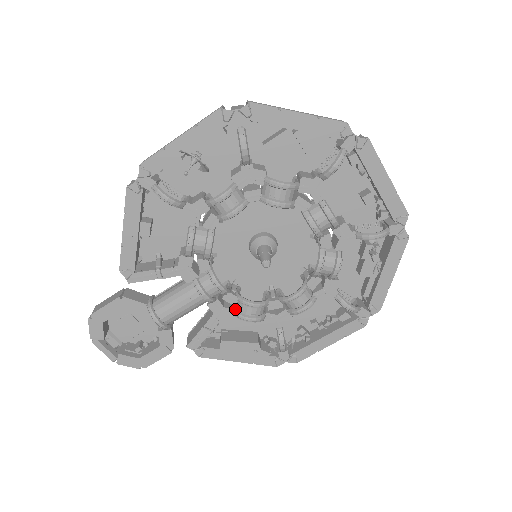
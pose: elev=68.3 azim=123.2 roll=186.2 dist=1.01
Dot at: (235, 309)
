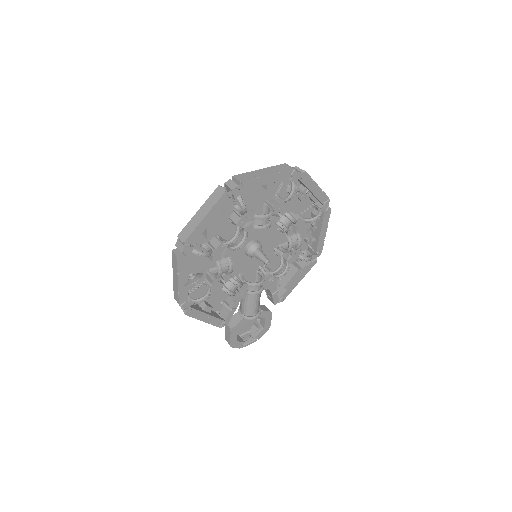
Dot at: (274, 277)
